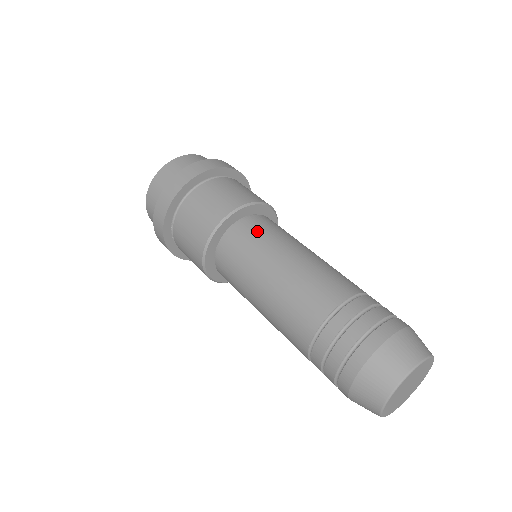
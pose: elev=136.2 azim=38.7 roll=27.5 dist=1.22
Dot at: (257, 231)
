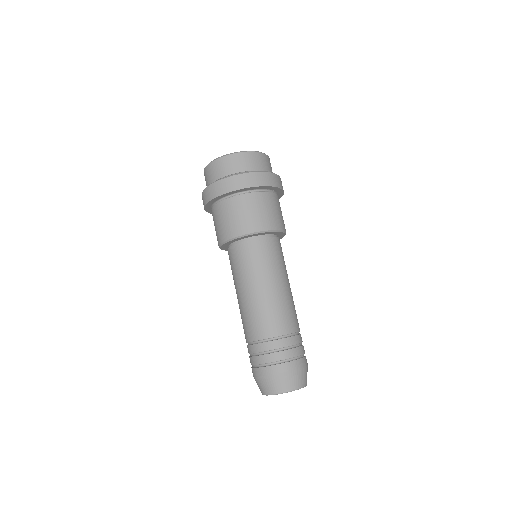
Dot at: (237, 260)
